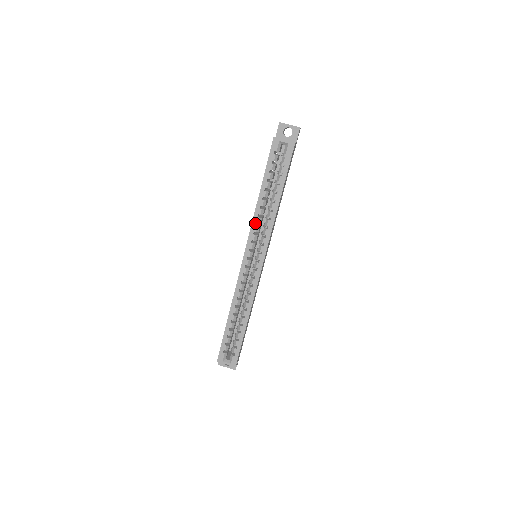
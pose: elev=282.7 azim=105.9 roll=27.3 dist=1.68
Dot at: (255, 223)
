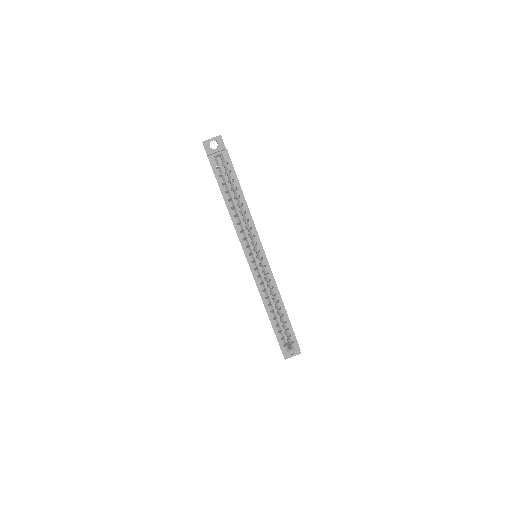
Dot at: (239, 231)
